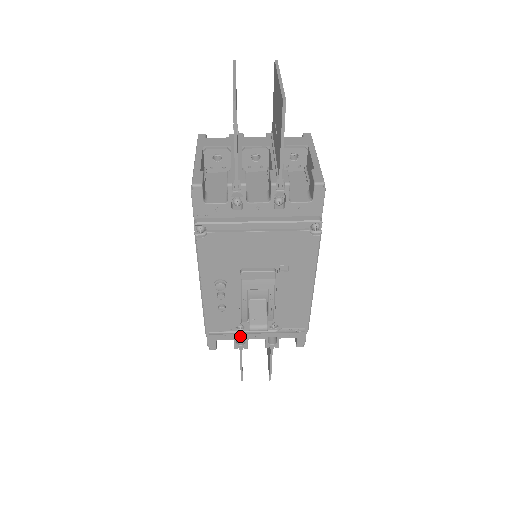
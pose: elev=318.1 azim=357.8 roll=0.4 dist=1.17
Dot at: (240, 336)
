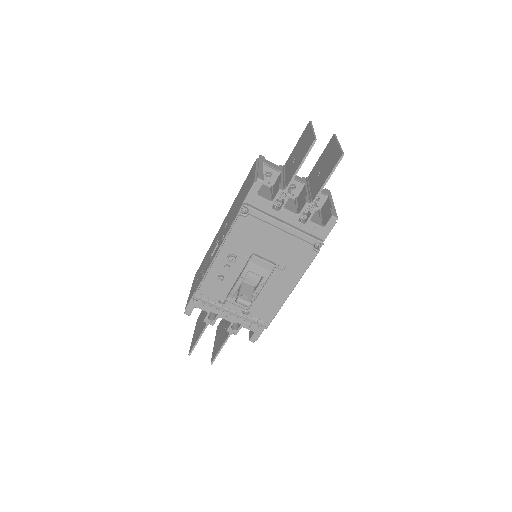
Dot at: (215, 311)
